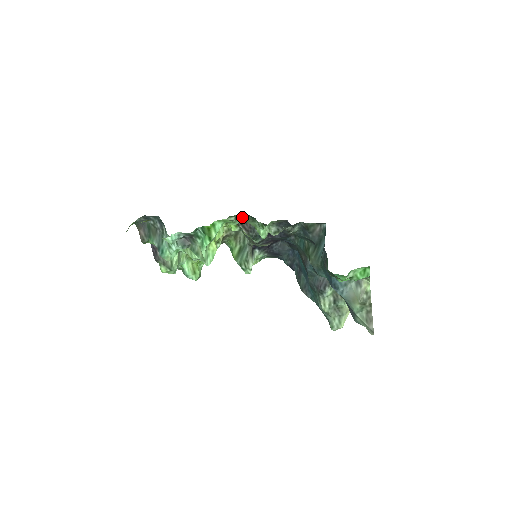
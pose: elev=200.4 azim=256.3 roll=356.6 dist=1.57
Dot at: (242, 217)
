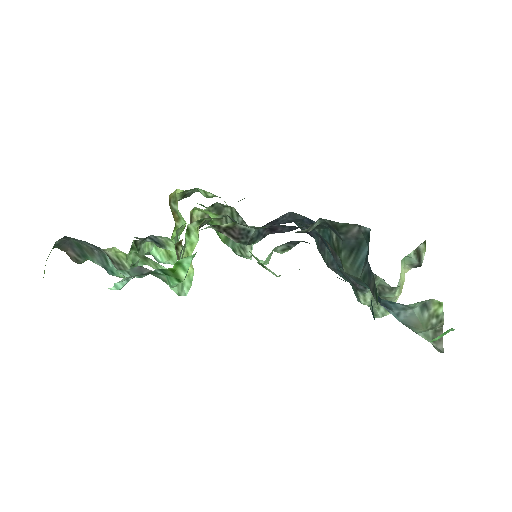
Dot at: (224, 224)
